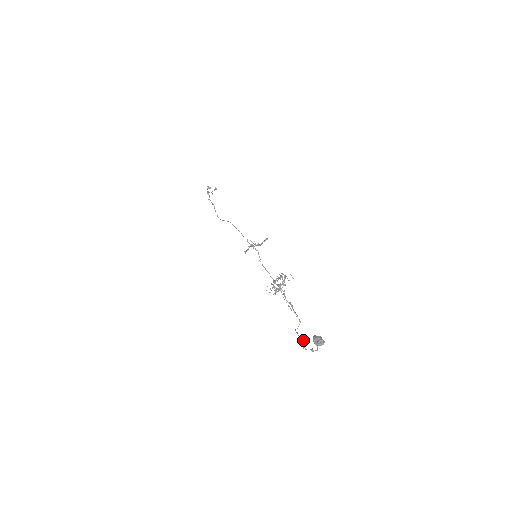
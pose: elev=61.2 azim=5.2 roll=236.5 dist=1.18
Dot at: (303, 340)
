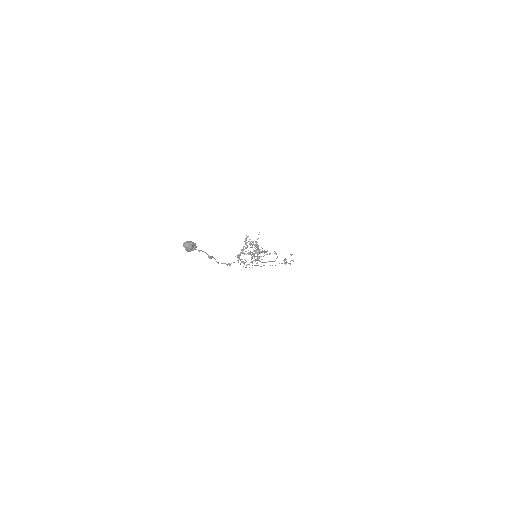
Dot at: occluded
